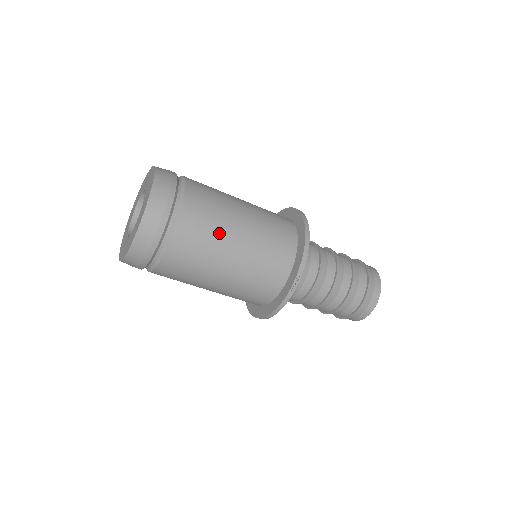
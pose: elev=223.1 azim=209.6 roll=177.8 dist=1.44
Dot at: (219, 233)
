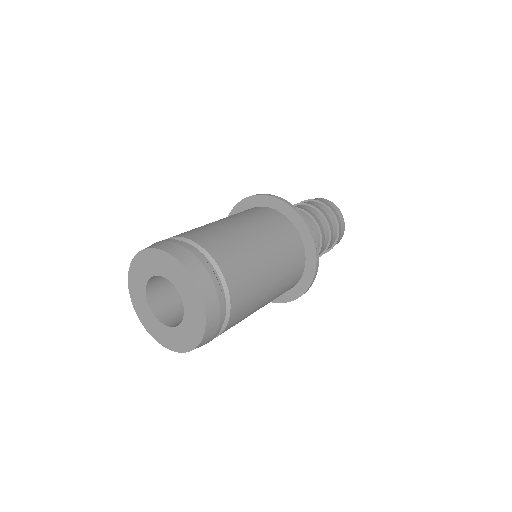
Dot at: (248, 253)
